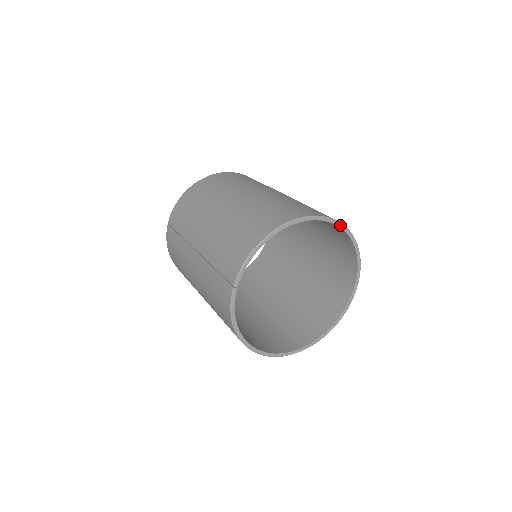
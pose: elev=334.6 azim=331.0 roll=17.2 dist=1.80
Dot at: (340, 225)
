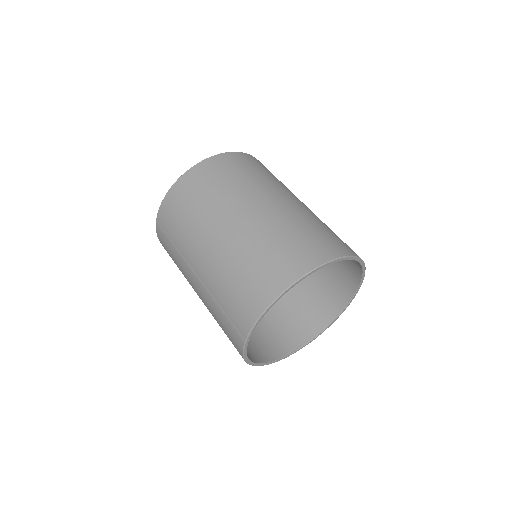
Dot at: (349, 258)
